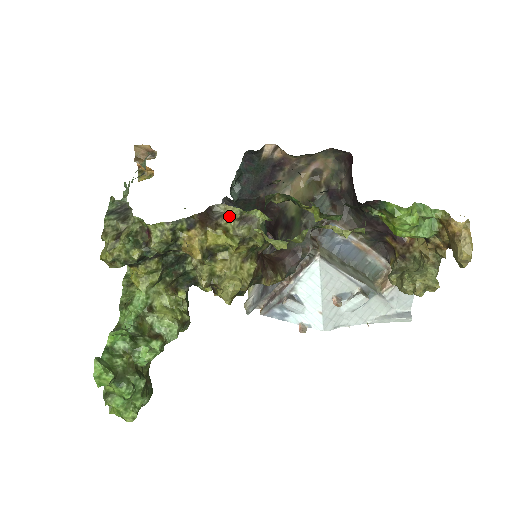
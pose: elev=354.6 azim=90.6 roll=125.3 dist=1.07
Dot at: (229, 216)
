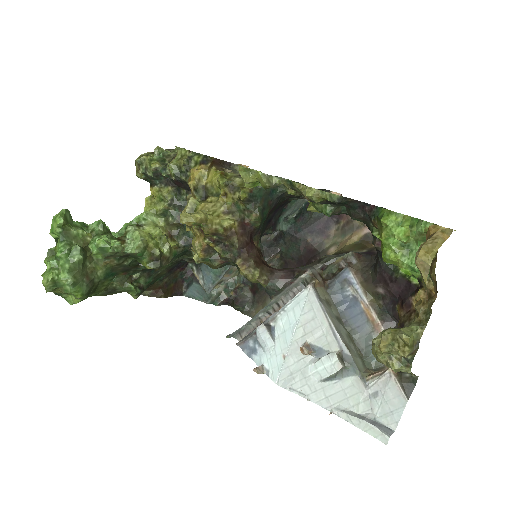
Dot at: occluded
